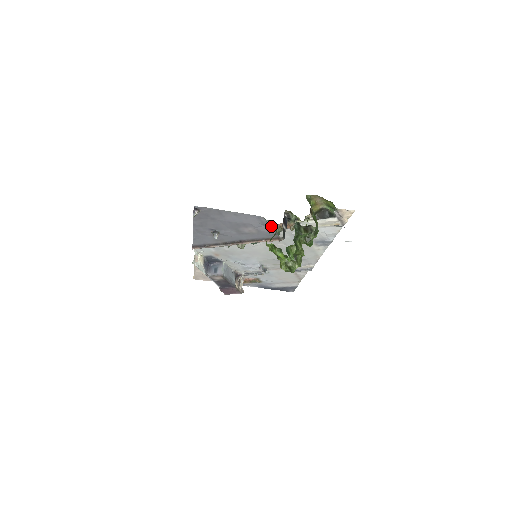
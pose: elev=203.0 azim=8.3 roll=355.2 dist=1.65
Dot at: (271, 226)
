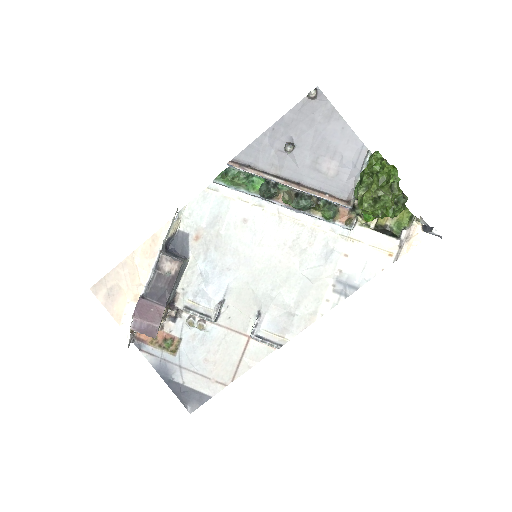
Dot at: occluded
